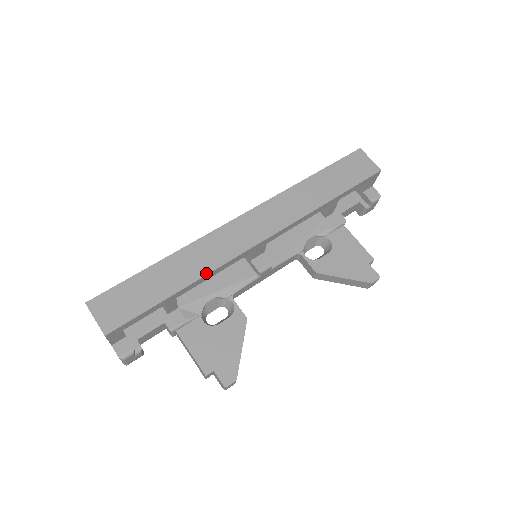
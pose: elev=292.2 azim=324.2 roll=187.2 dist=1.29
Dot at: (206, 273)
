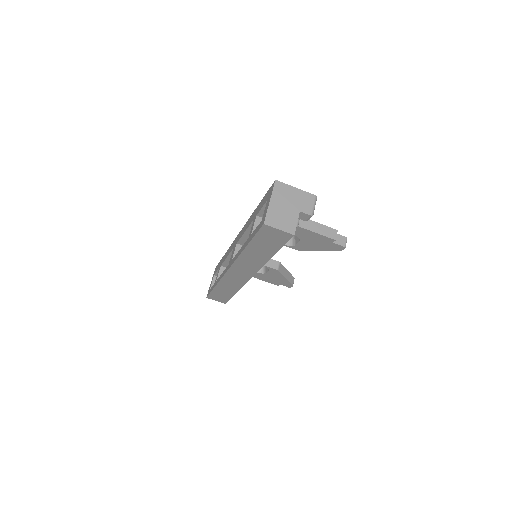
Dot at: occluded
